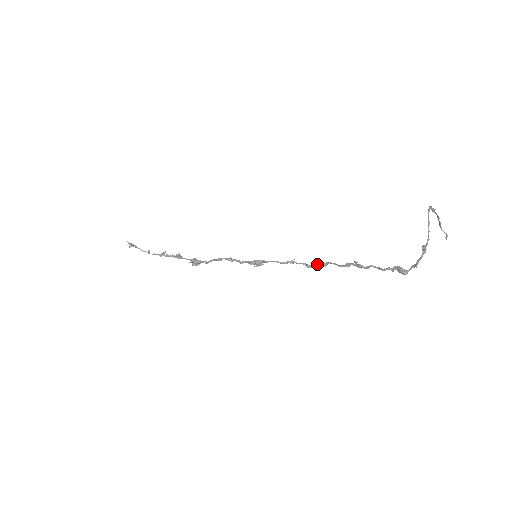
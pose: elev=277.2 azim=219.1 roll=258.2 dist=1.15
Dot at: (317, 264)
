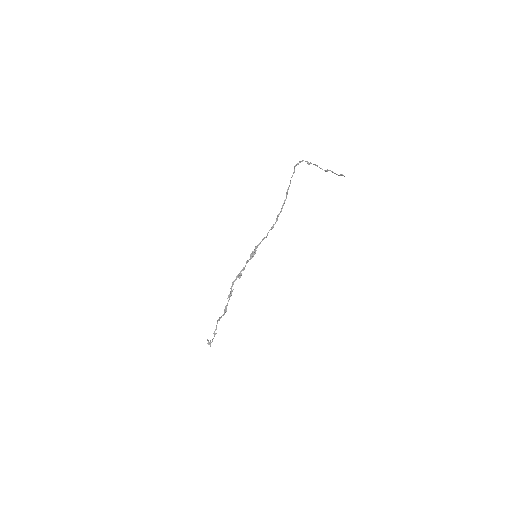
Dot at: (276, 221)
